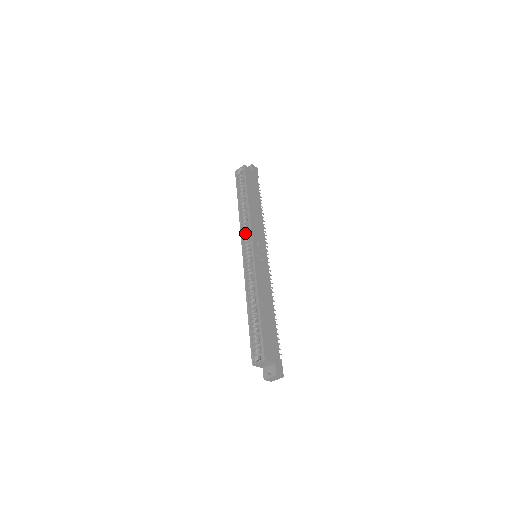
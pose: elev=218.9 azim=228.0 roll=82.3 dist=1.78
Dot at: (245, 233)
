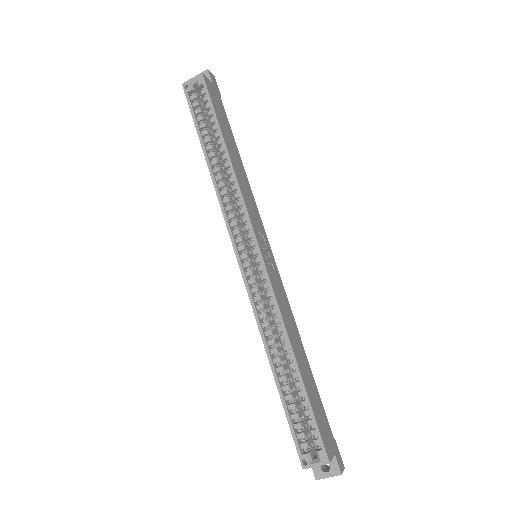
Dot at: (232, 215)
